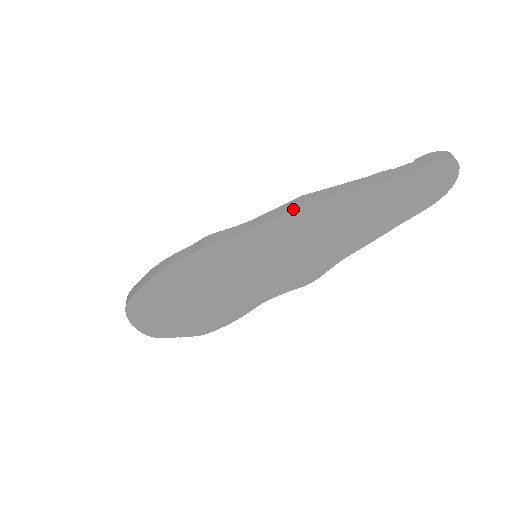
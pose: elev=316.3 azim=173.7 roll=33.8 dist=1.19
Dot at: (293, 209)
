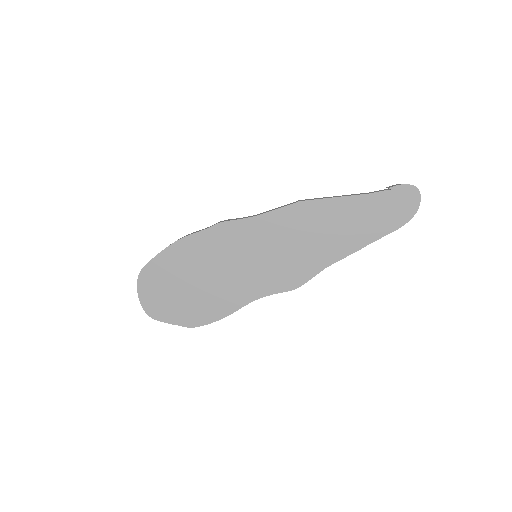
Dot at: (291, 204)
